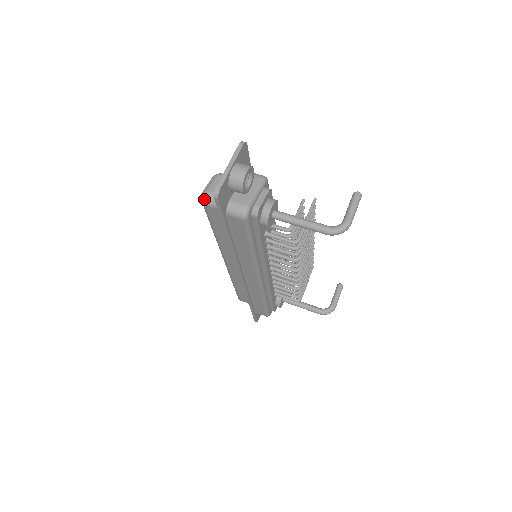
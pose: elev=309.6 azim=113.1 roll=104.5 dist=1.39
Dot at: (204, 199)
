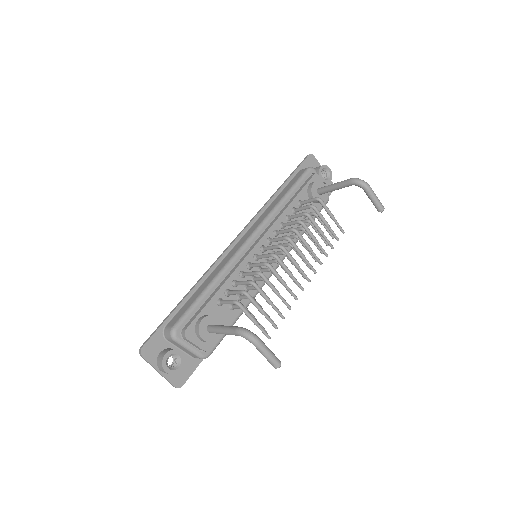
Dot at: occluded
